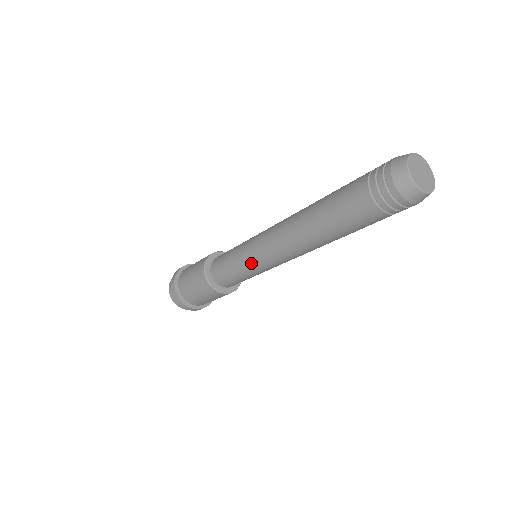
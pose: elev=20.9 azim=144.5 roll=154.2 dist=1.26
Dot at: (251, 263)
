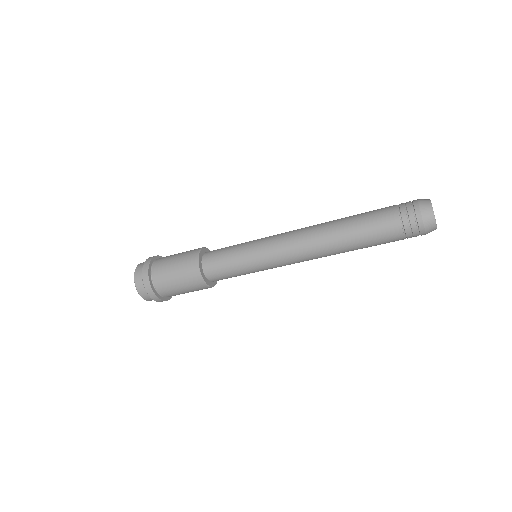
Dot at: (257, 247)
